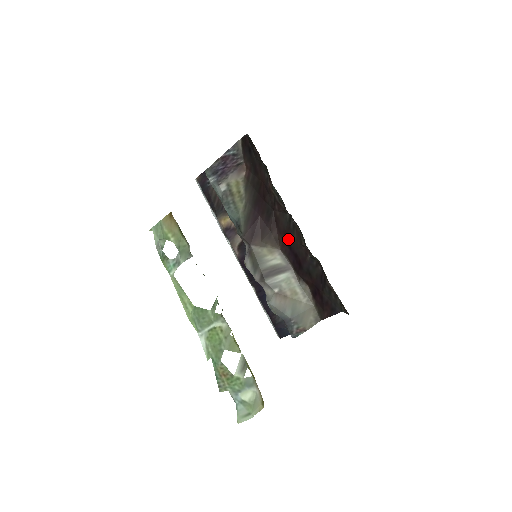
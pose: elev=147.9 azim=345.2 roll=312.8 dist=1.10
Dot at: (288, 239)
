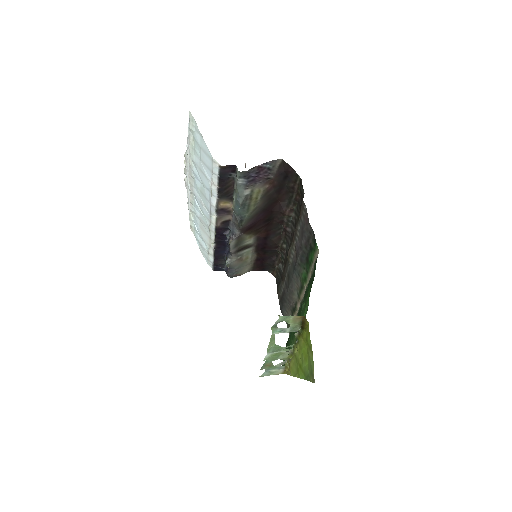
Dot at: (269, 236)
